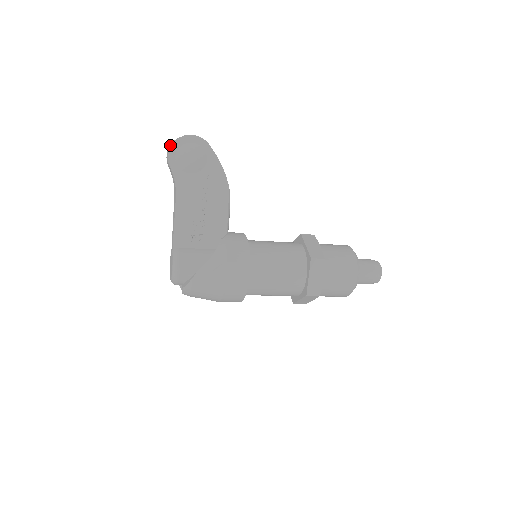
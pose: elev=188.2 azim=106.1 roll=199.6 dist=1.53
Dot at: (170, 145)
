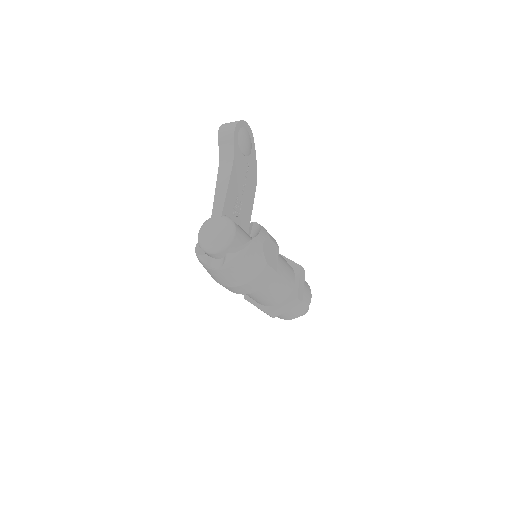
Dot at: (227, 124)
